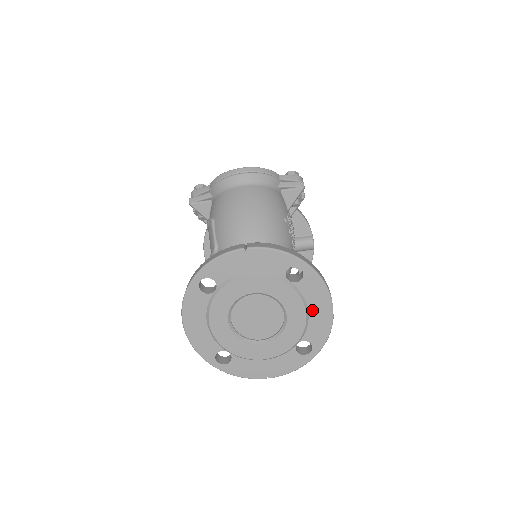
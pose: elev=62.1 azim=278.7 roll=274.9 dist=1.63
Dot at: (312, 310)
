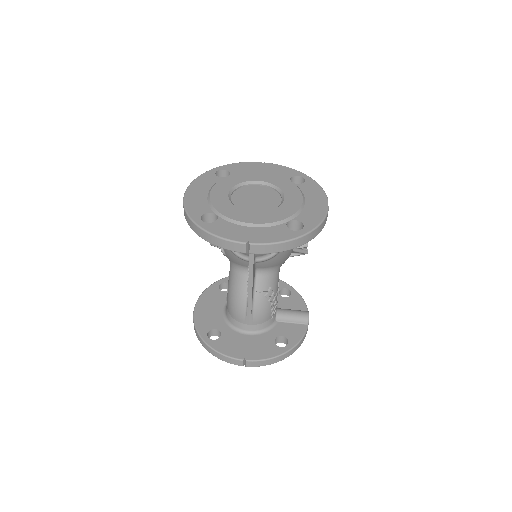
Dot at: (309, 202)
